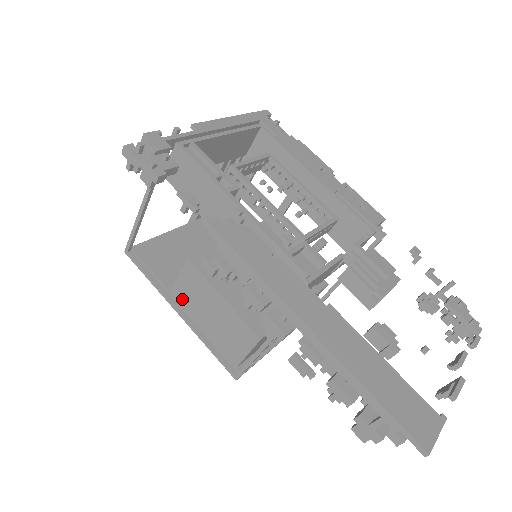
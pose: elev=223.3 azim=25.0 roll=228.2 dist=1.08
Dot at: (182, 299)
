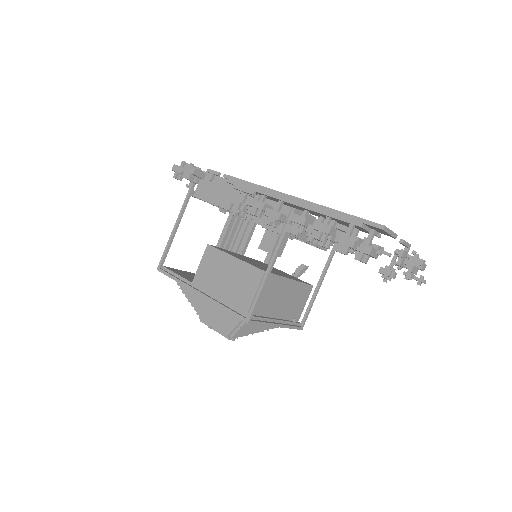
Dot at: (202, 282)
